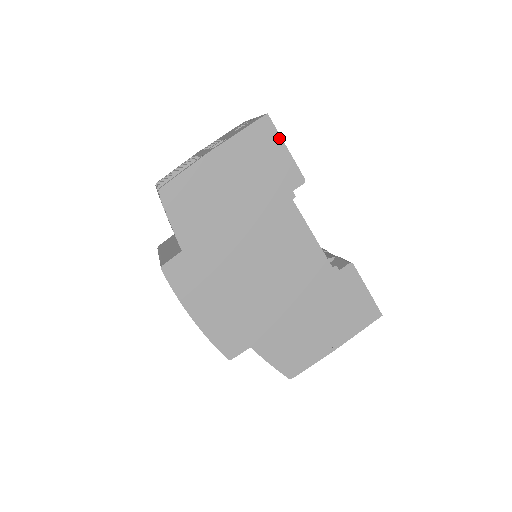
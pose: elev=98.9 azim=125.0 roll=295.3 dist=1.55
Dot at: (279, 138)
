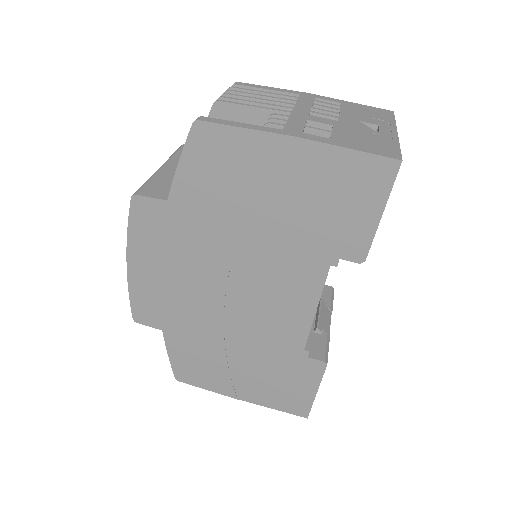
Dot at: (385, 198)
